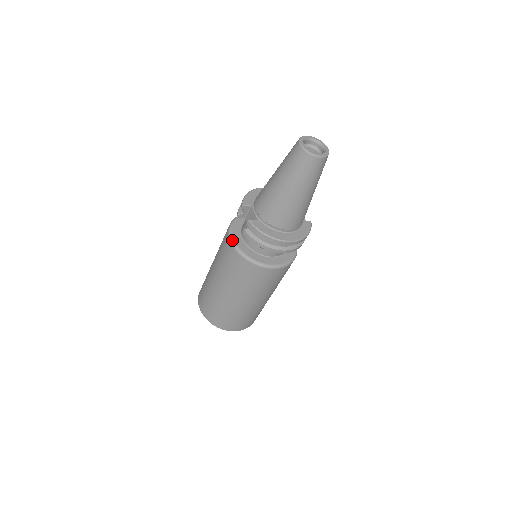
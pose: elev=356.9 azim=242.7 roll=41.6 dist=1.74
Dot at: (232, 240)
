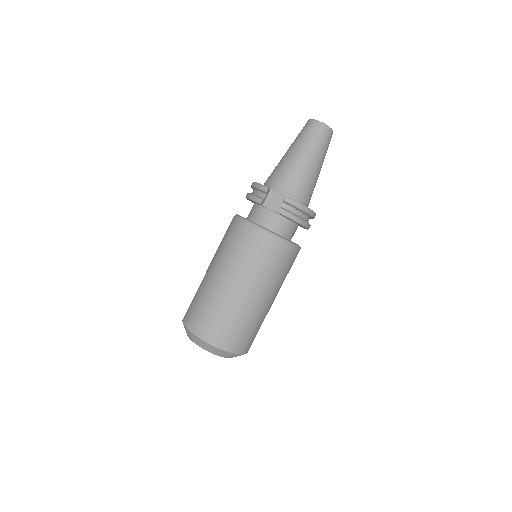
Dot at: (261, 227)
